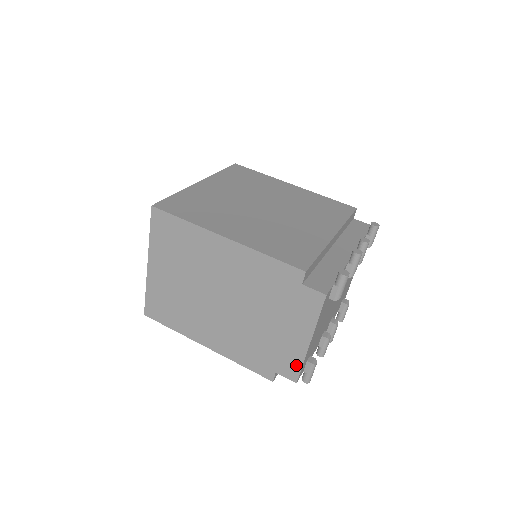
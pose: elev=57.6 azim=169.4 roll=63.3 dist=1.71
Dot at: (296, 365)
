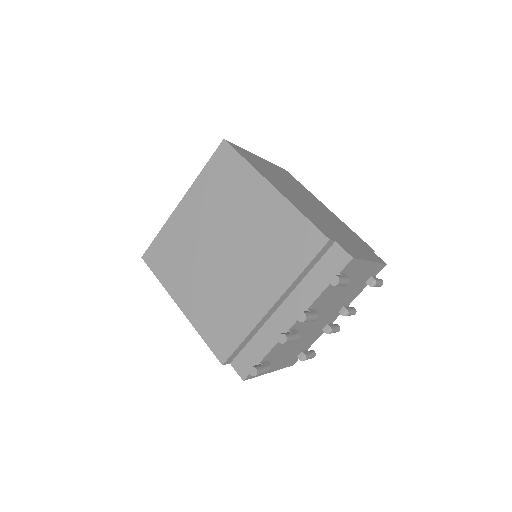
Dot at: occluded
